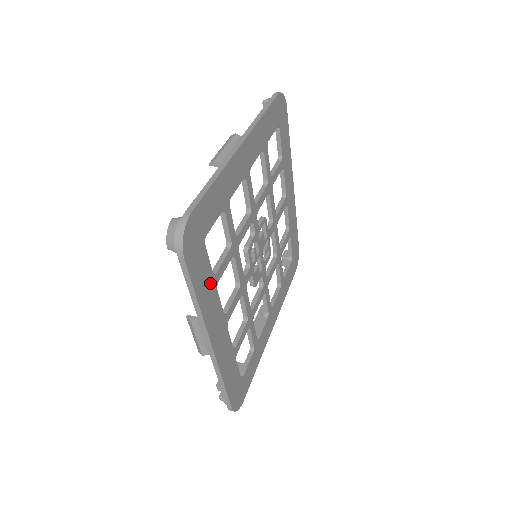
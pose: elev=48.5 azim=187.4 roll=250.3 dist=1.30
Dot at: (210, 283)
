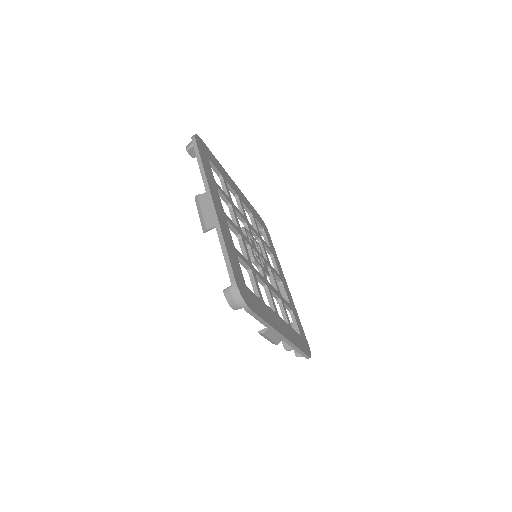
Dot at: (262, 305)
